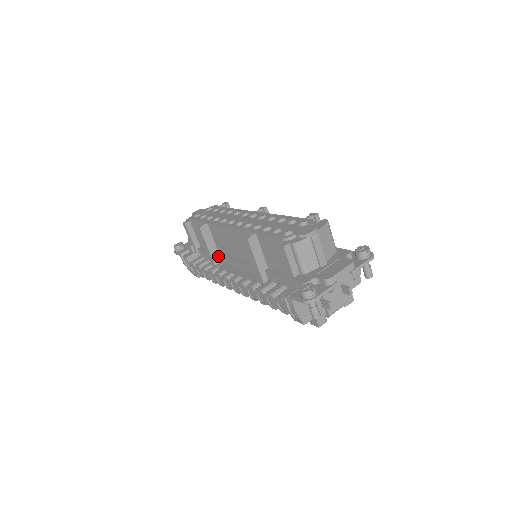
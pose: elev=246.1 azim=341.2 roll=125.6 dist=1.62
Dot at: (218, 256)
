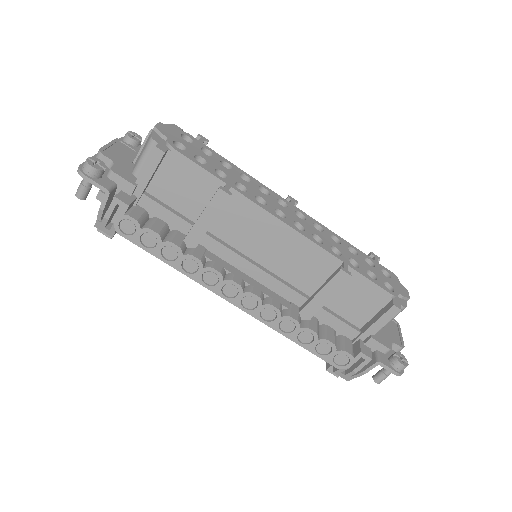
Dot at: (206, 236)
